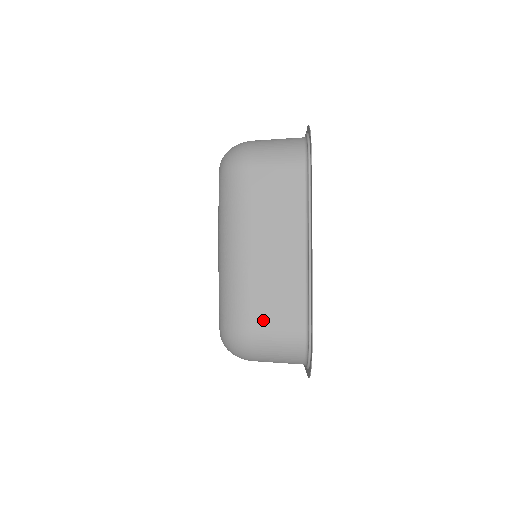
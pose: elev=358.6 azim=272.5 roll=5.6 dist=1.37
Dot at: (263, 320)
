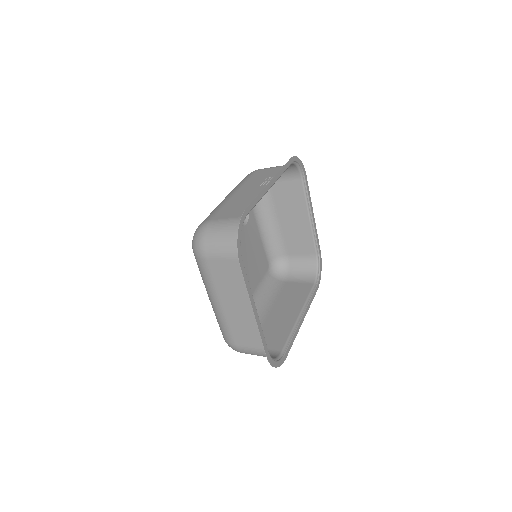
Dot at: (241, 343)
